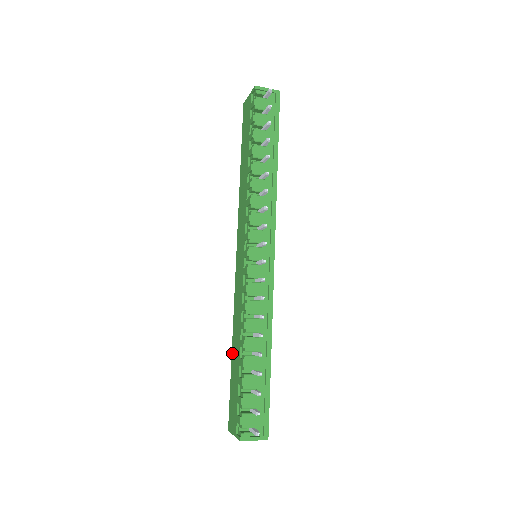
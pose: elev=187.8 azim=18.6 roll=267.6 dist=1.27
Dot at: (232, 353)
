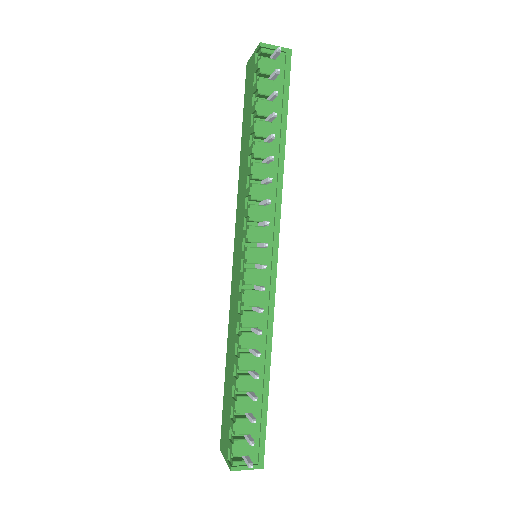
Dot at: (226, 365)
